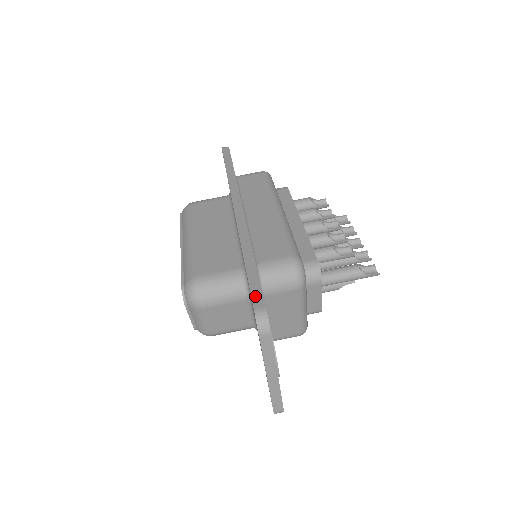
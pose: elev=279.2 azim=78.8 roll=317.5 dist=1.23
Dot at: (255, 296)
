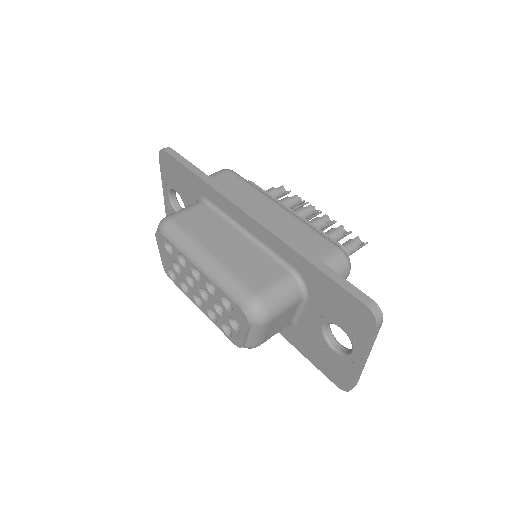
Dot at: (355, 293)
